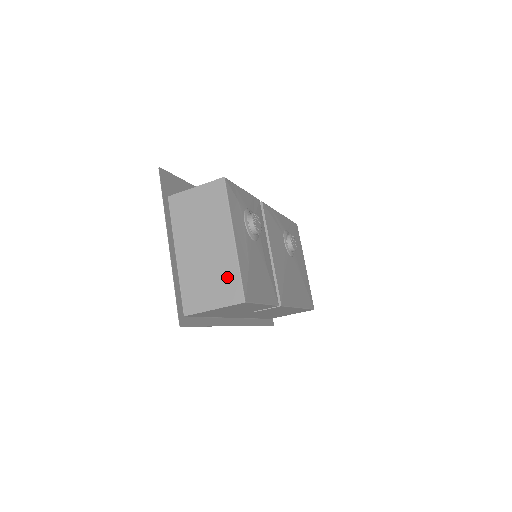
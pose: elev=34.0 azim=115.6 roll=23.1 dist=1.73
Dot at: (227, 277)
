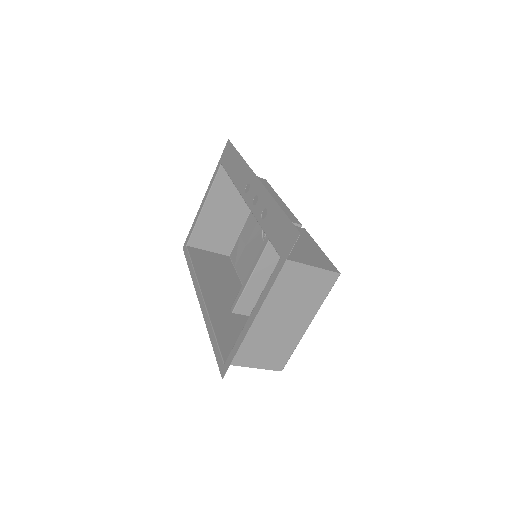
Dot at: (282, 350)
